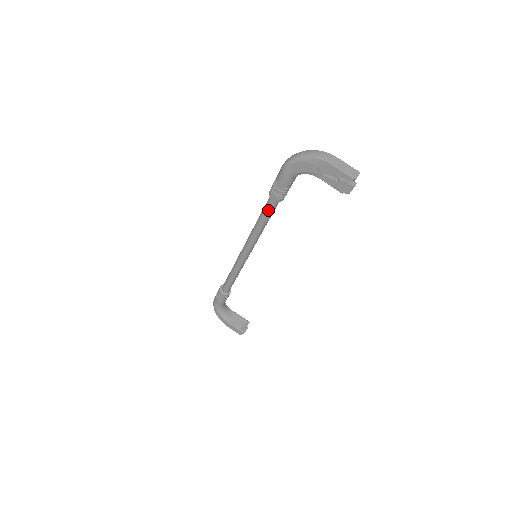
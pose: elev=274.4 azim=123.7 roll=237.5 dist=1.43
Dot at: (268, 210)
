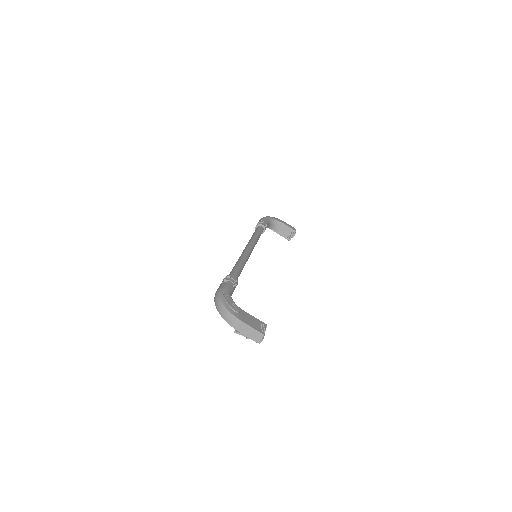
Dot at: occluded
